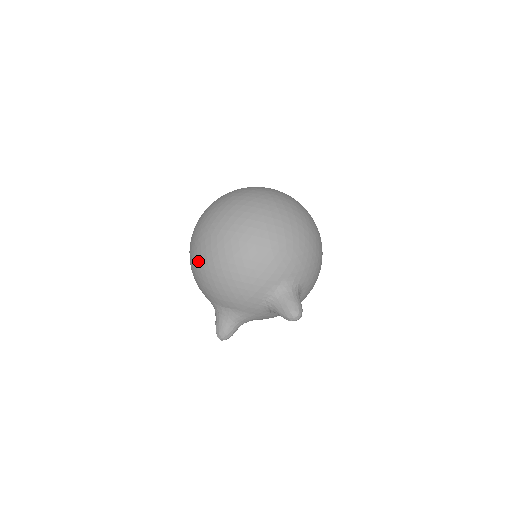
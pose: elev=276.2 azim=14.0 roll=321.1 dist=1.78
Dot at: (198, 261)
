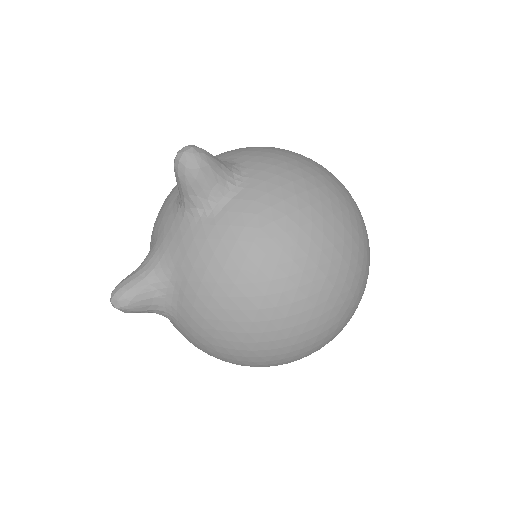
Dot at: occluded
